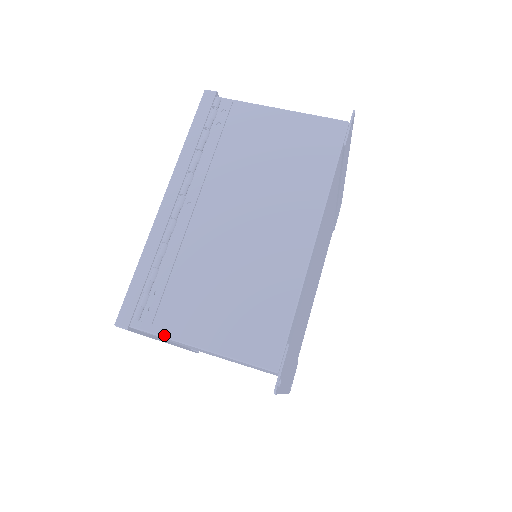
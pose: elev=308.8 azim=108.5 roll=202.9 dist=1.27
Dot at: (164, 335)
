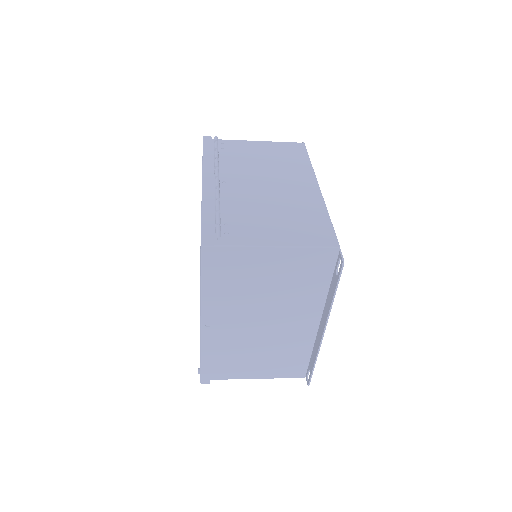
Dot at: (245, 245)
